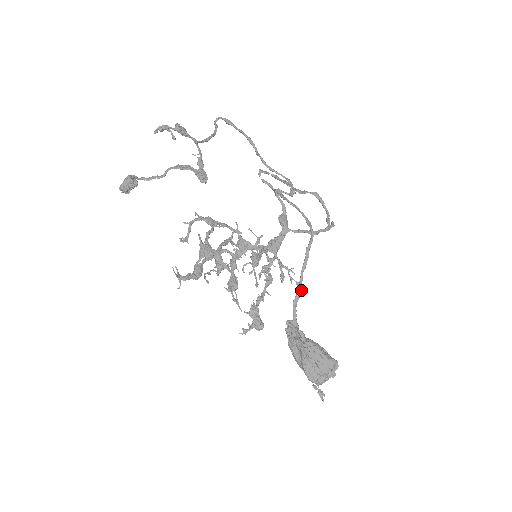
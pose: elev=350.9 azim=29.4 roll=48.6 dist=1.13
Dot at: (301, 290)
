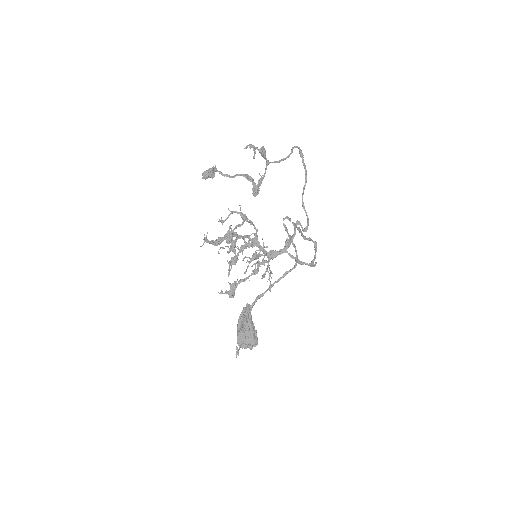
Dot at: (270, 290)
